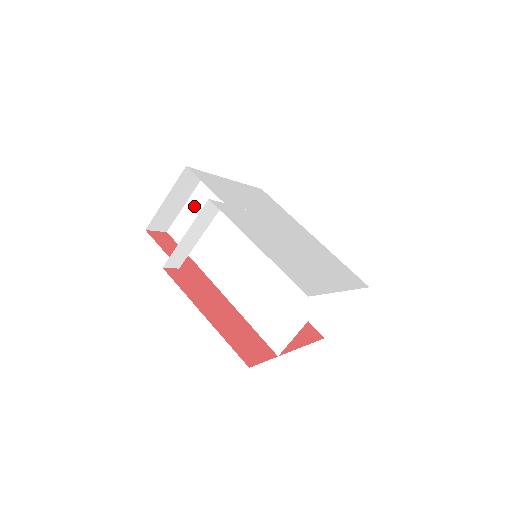
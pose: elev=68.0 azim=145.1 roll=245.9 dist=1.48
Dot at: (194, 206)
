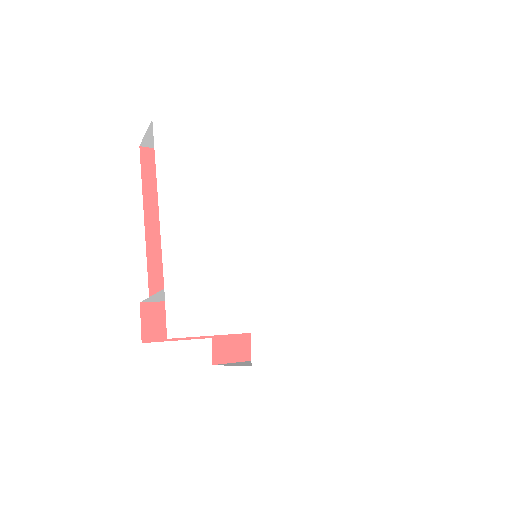
Dot at: occluded
